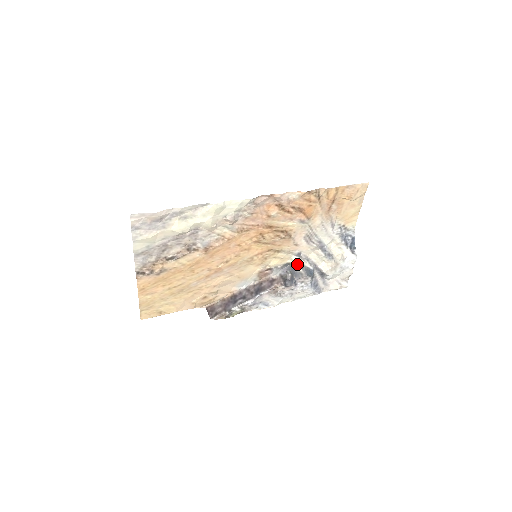
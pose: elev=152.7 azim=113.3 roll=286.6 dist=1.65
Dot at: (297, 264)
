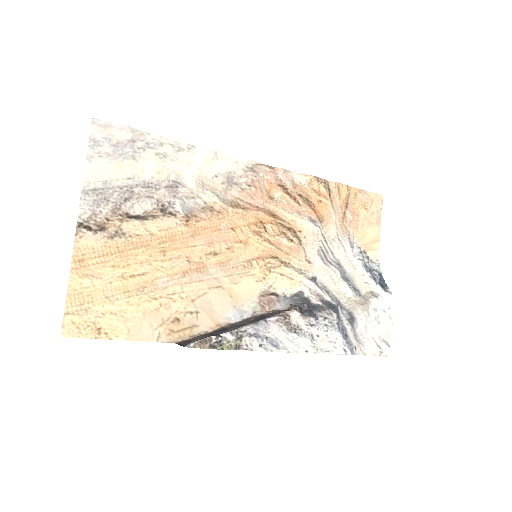
Dot at: (313, 295)
